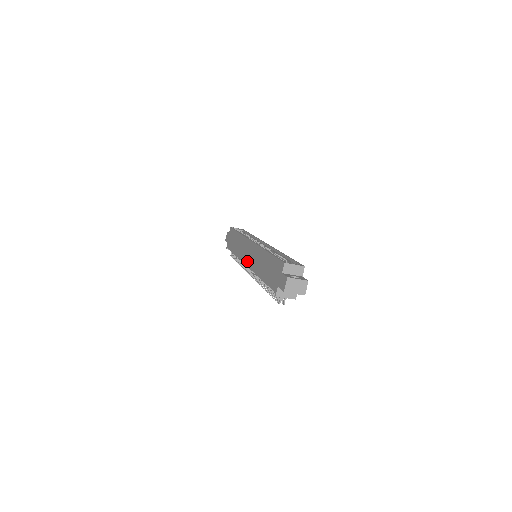
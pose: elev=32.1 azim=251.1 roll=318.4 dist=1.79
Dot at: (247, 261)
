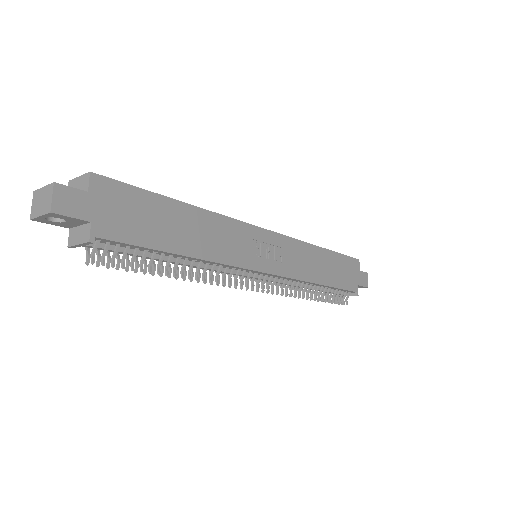
Dot at: occluded
